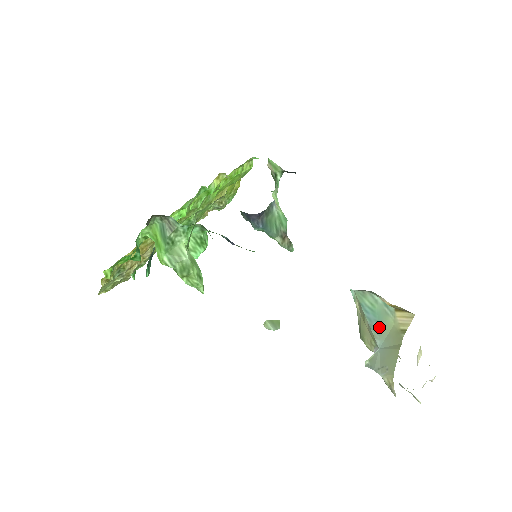
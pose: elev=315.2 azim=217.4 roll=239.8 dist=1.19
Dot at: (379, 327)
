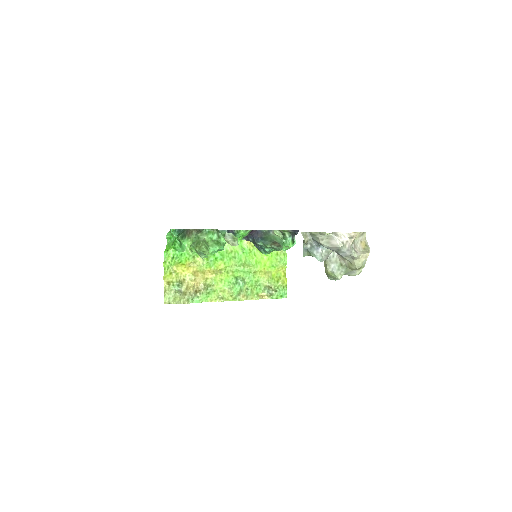
Dot at: occluded
